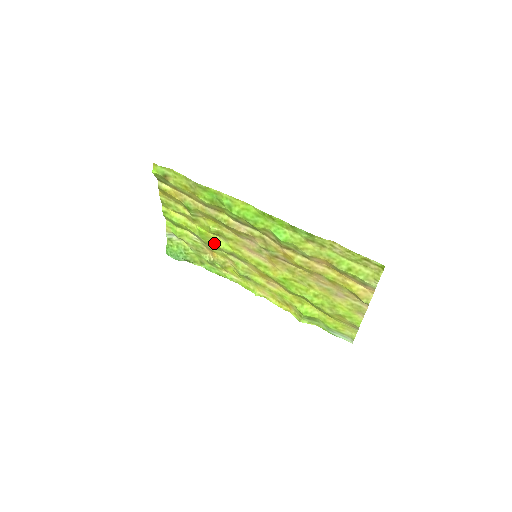
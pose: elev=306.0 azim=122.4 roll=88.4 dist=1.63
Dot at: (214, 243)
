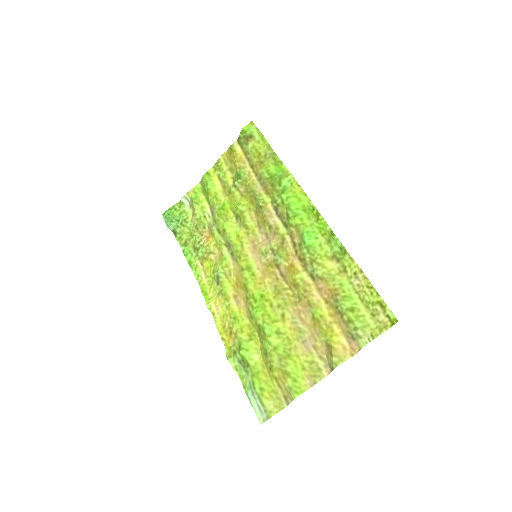
Dot at: (225, 224)
